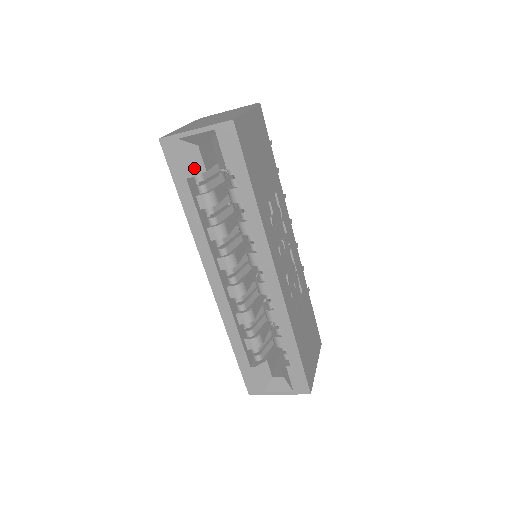
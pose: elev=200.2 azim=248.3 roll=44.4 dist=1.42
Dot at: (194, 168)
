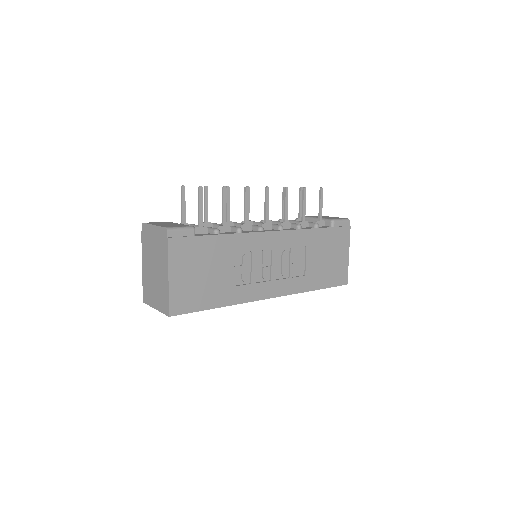
Dot at: occluded
